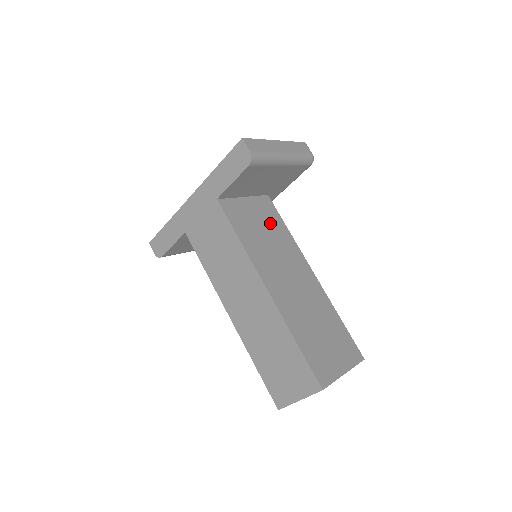
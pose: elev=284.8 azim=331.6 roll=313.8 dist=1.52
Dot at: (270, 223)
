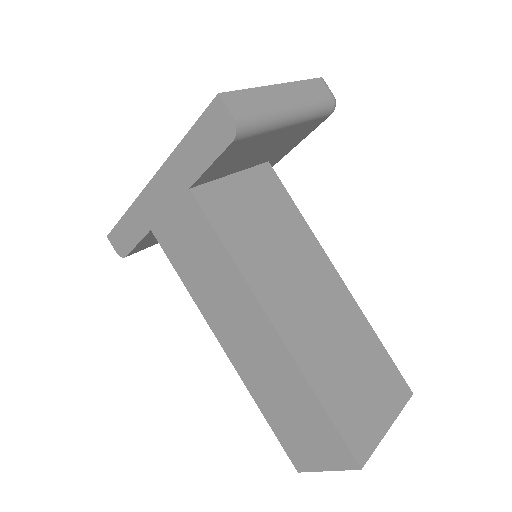
Dot at: (274, 209)
